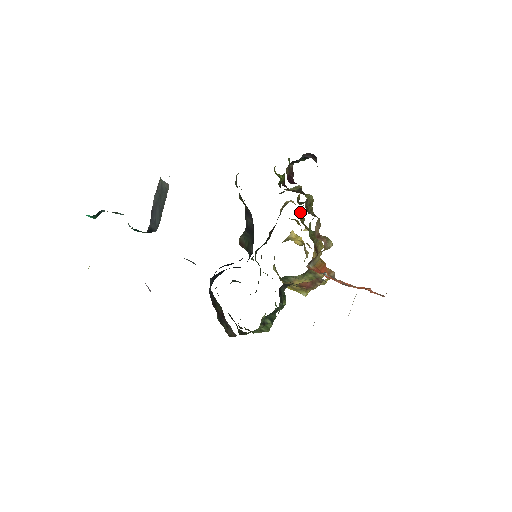
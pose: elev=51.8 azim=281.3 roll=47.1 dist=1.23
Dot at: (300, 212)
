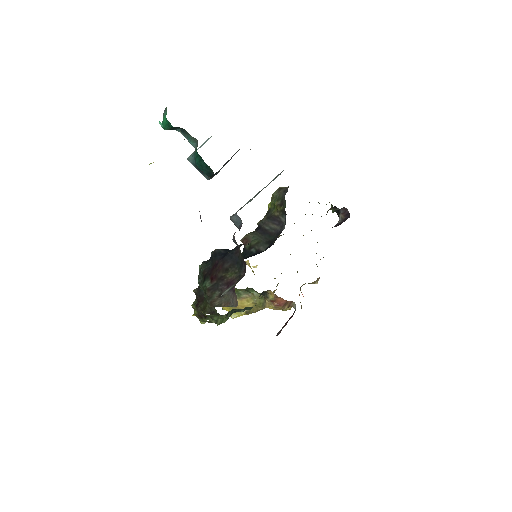
Dot at: occluded
